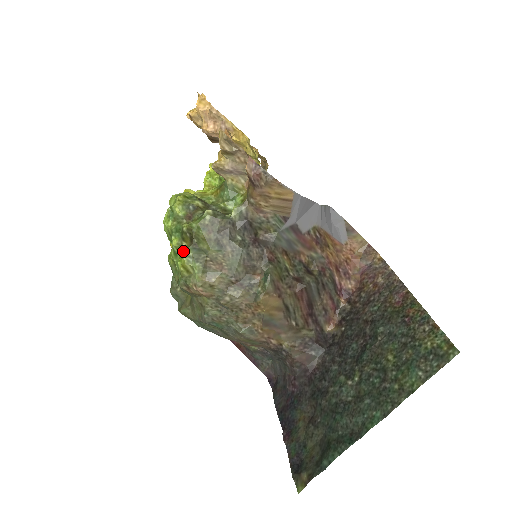
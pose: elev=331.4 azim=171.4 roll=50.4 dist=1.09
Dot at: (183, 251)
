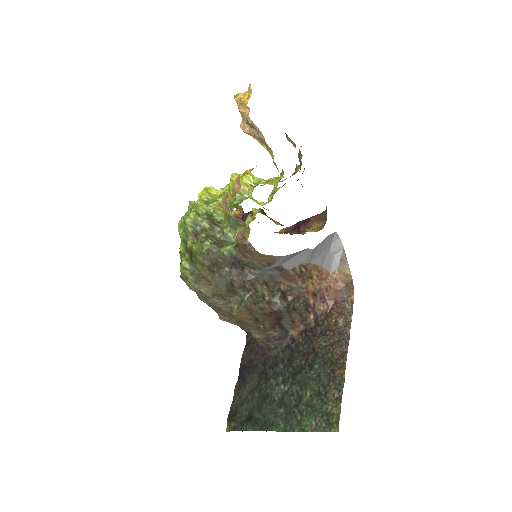
Dot at: (183, 264)
